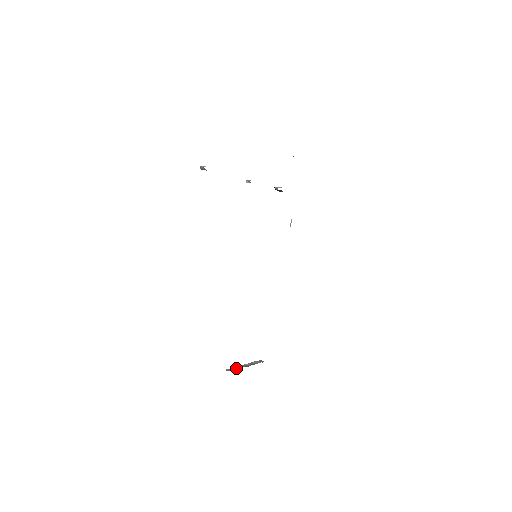
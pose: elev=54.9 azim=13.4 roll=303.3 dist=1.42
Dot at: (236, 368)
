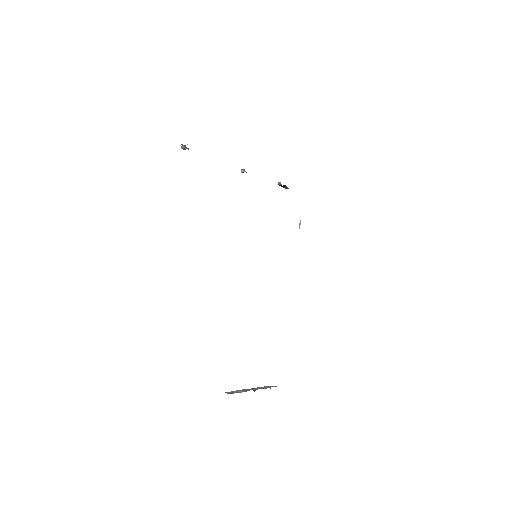
Dot at: (238, 391)
